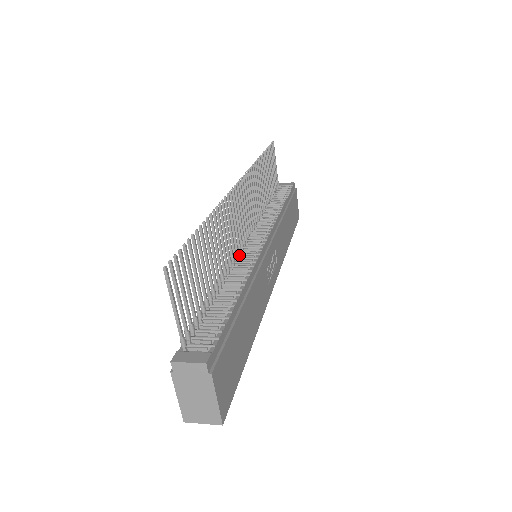
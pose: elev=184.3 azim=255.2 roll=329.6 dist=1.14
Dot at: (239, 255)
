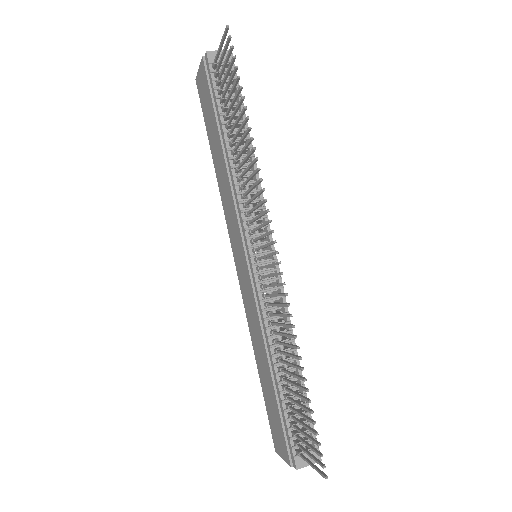
Dot at: (263, 292)
